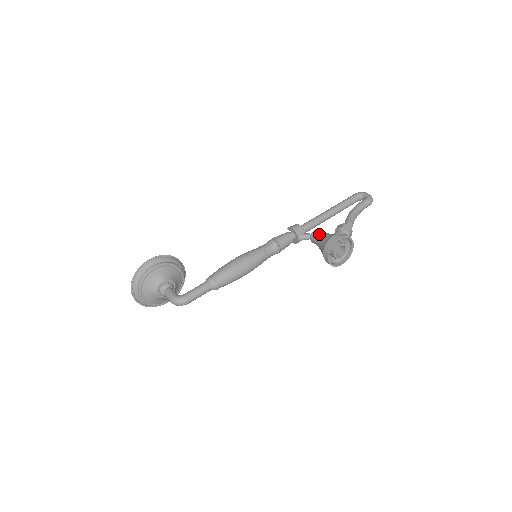
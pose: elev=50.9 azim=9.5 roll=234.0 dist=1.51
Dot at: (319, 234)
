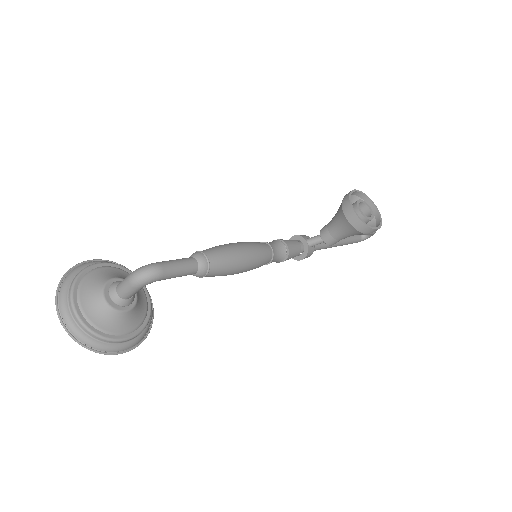
Dot at: occluded
